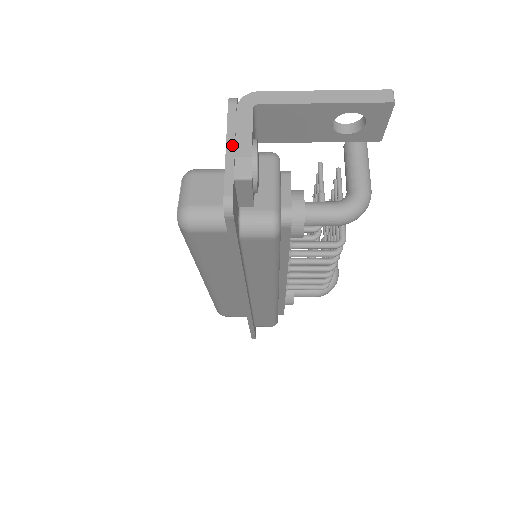
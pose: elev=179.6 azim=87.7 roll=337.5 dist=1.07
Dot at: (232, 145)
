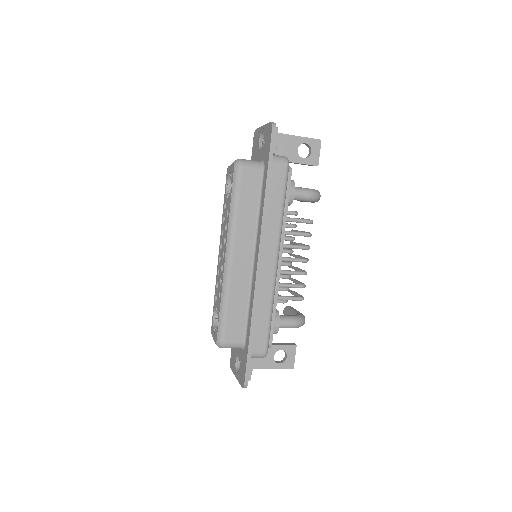
Dot at: occluded
